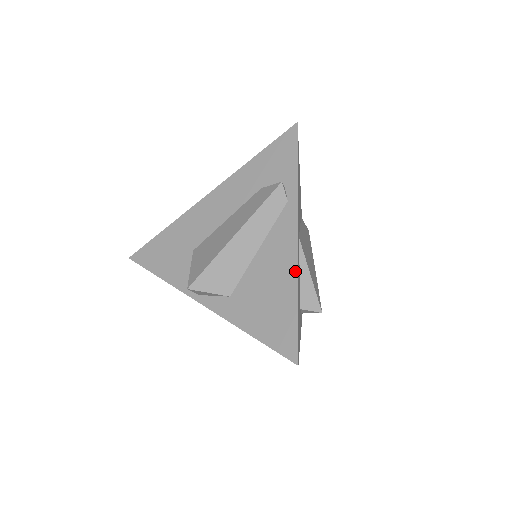
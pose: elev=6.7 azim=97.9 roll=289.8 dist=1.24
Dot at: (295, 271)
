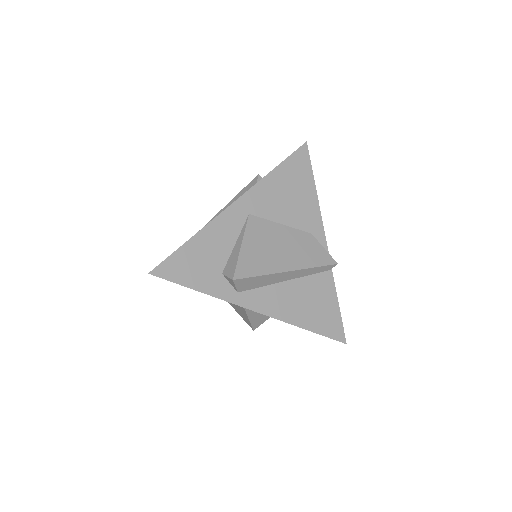
Dot at: (210, 222)
